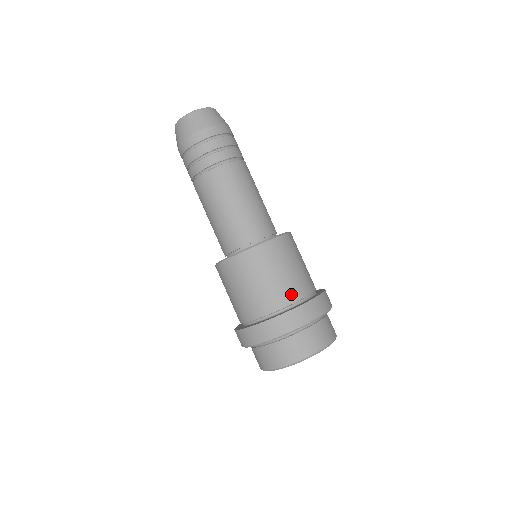
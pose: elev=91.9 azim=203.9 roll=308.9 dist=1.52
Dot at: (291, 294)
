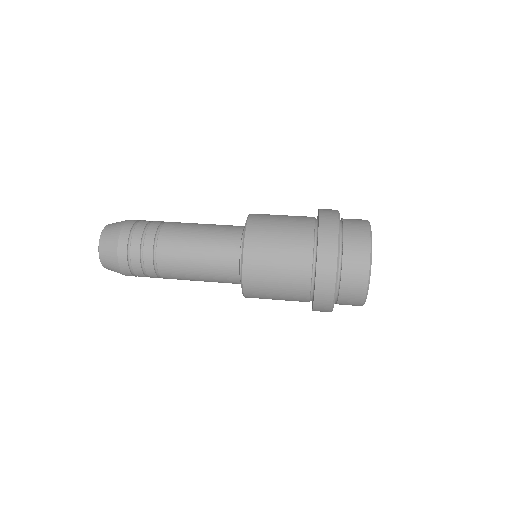
Dot at: (305, 229)
